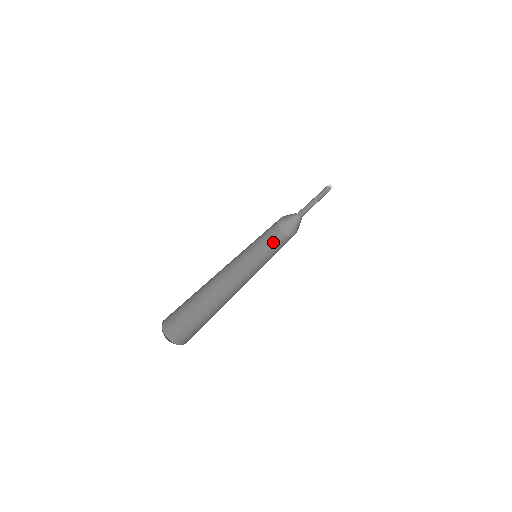
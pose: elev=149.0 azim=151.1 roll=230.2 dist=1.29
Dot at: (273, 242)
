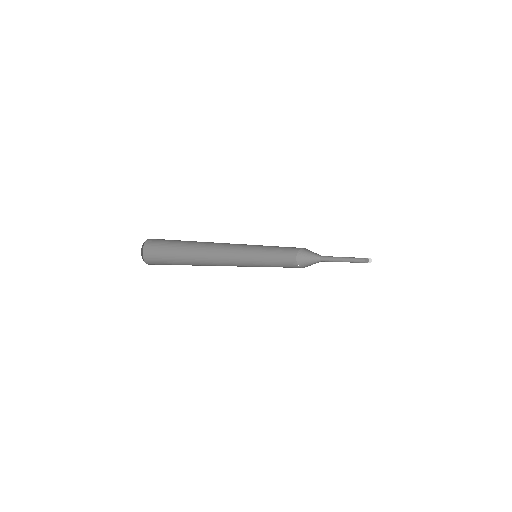
Dot at: (282, 258)
